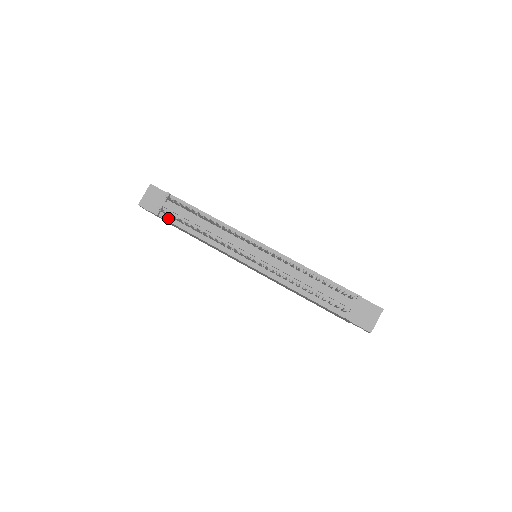
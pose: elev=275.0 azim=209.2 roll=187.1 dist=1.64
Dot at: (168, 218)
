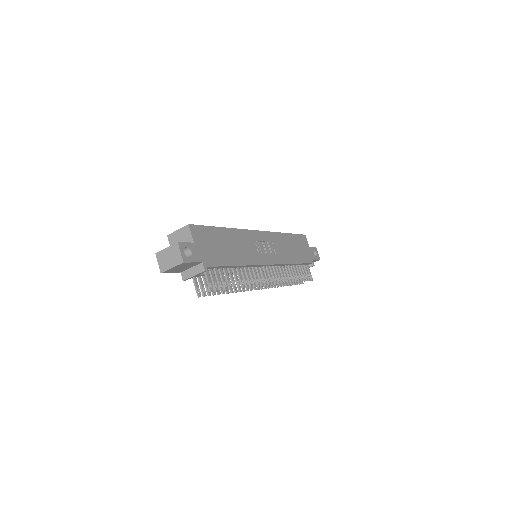
Dot at: occluded
